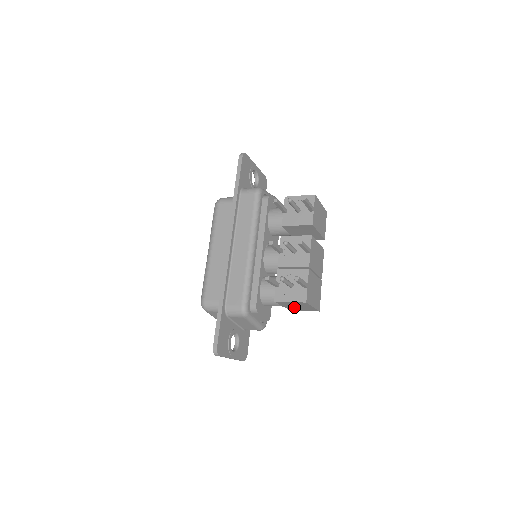
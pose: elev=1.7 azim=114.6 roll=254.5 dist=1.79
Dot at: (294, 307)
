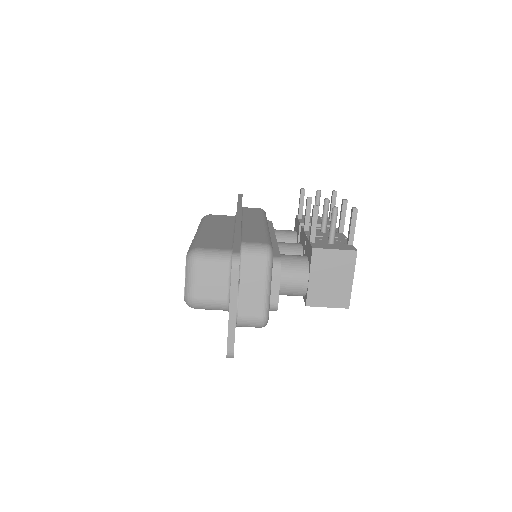
Dot at: (323, 284)
